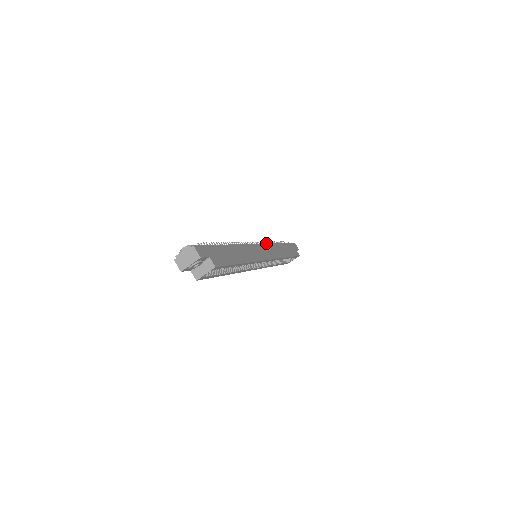
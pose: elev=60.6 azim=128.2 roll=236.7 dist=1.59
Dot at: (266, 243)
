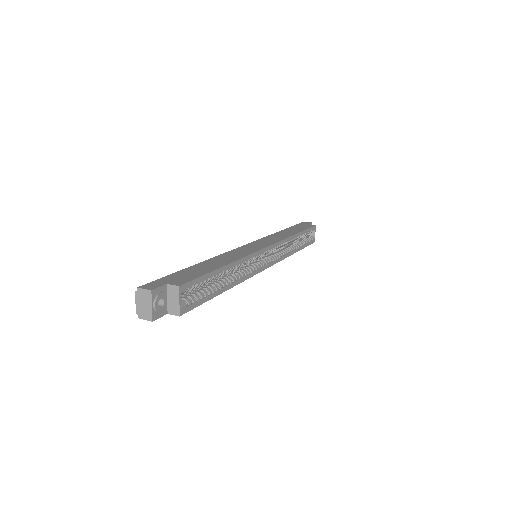
Dot at: occluded
